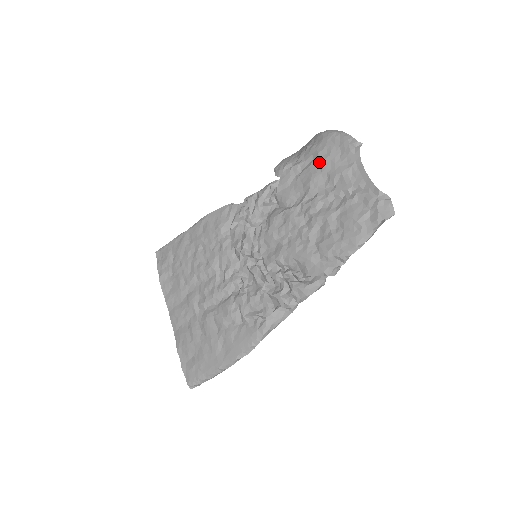
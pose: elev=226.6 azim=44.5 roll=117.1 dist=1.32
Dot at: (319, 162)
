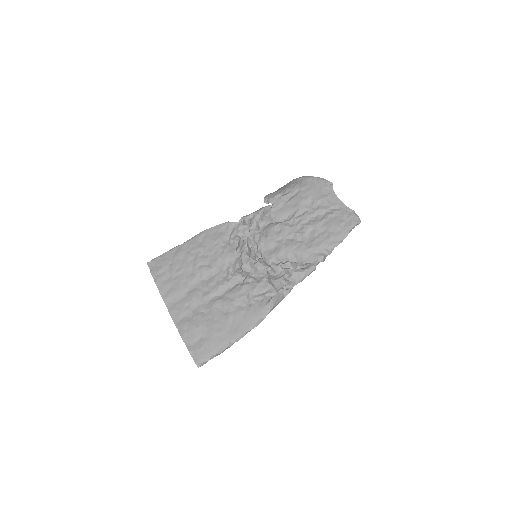
Dot at: (304, 193)
